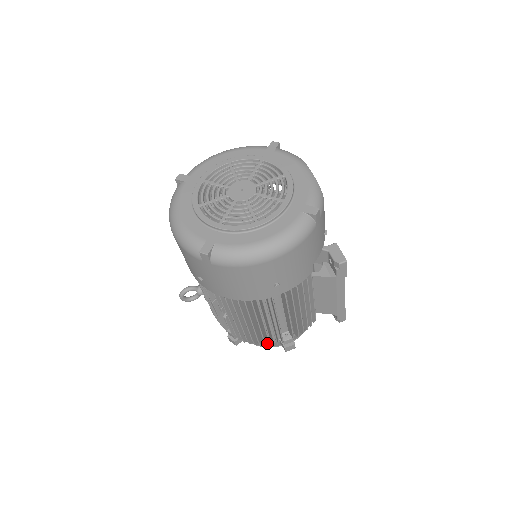
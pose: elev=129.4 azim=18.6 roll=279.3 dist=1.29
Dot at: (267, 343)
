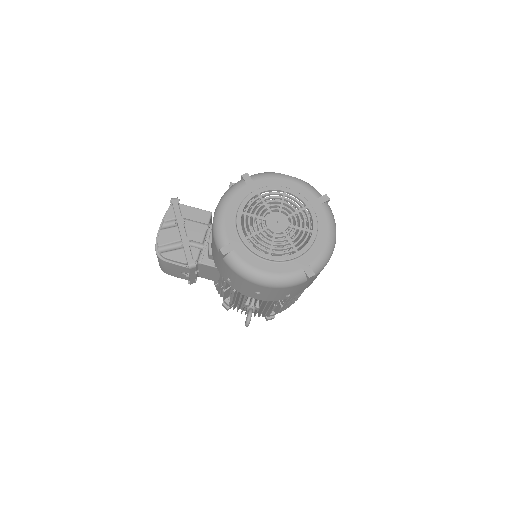
Dot at: occluded
